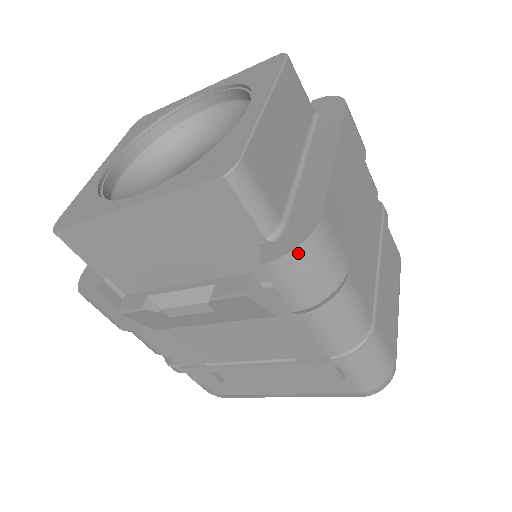
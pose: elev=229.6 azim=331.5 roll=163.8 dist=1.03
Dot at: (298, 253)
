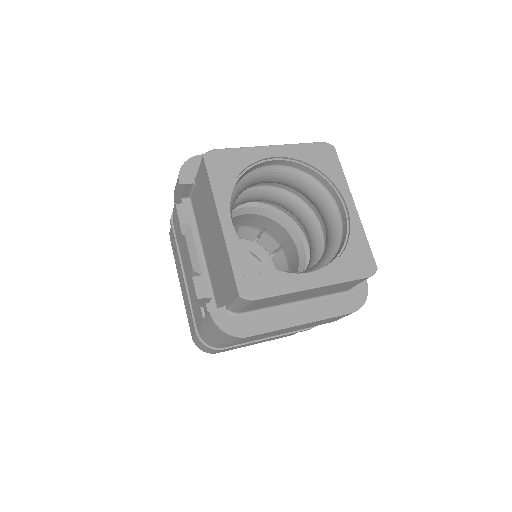
Dot at: (221, 331)
